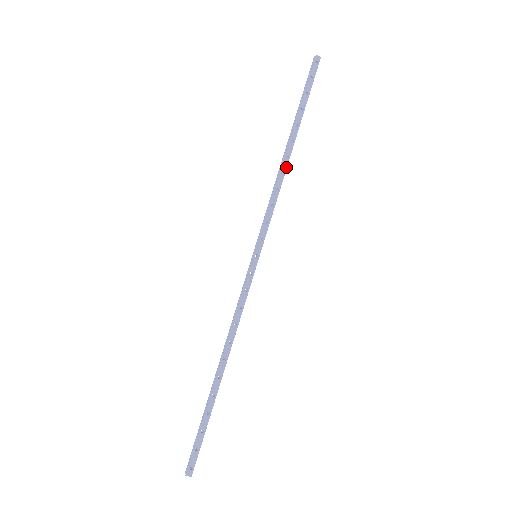
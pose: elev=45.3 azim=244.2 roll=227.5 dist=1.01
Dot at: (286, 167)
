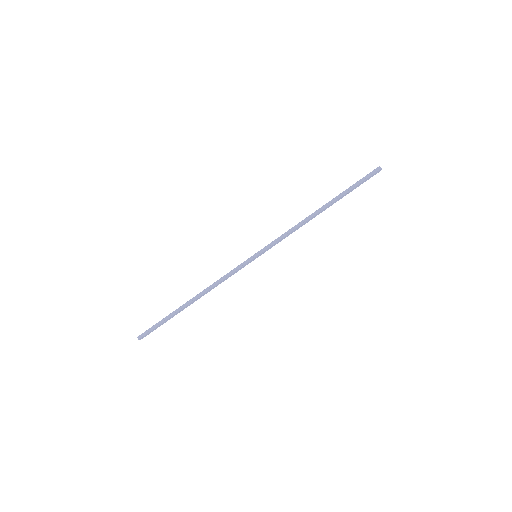
Dot at: occluded
